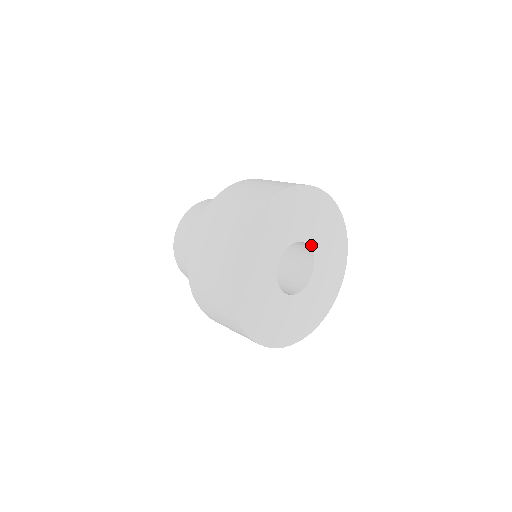
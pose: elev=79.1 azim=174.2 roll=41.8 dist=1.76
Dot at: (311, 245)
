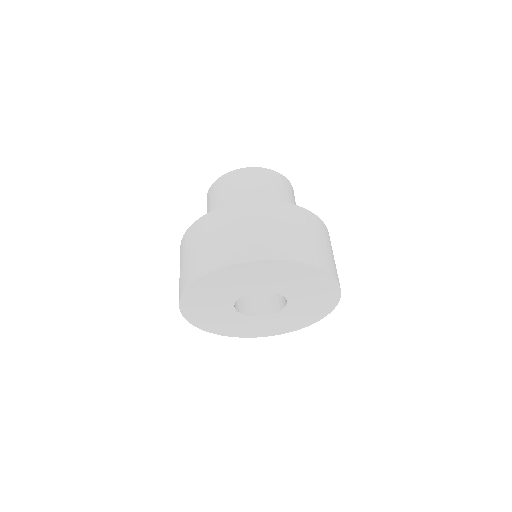
Dot at: (280, 292)
